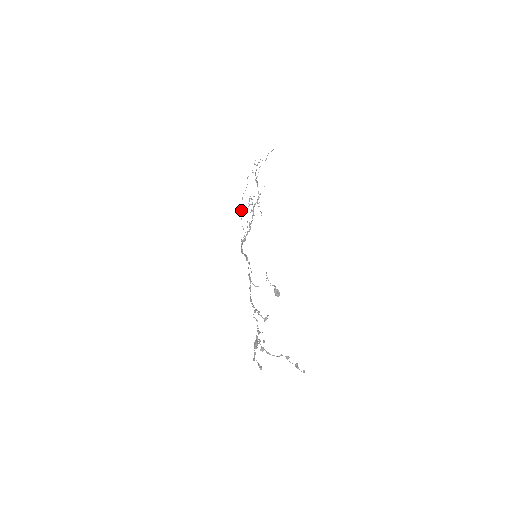
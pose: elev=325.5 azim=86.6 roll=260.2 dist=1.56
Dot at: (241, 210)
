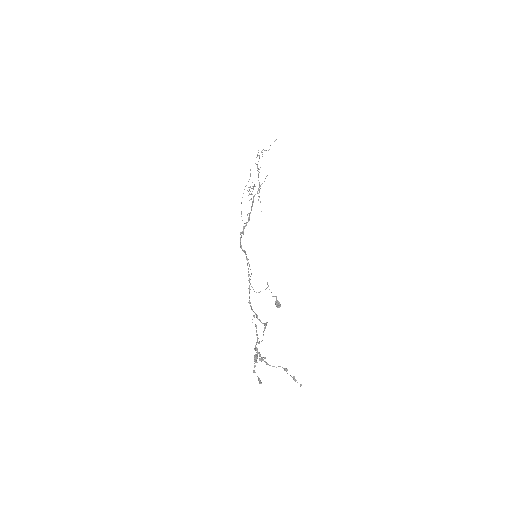
Dot at: (241, 203)
